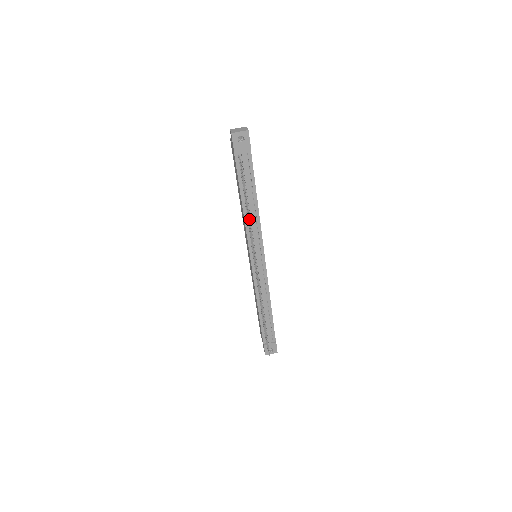
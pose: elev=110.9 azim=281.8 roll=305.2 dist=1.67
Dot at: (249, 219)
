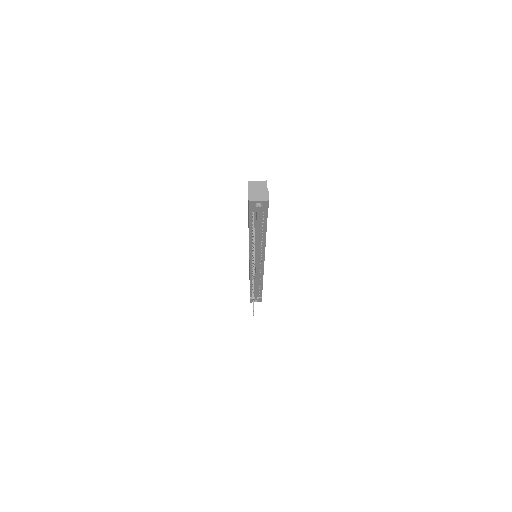
Dot at: occluded
